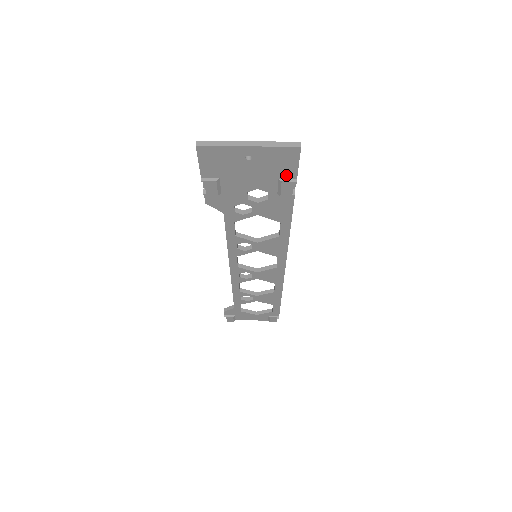
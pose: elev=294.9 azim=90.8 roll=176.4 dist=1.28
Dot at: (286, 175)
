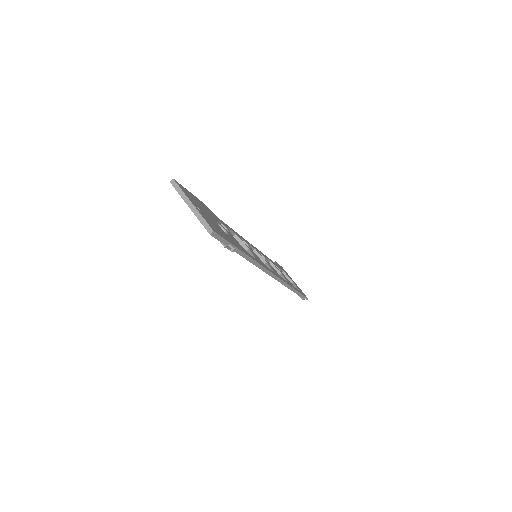
Dot at: occluded
